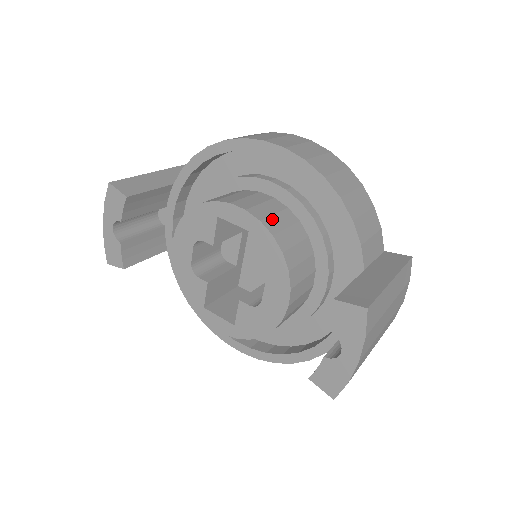
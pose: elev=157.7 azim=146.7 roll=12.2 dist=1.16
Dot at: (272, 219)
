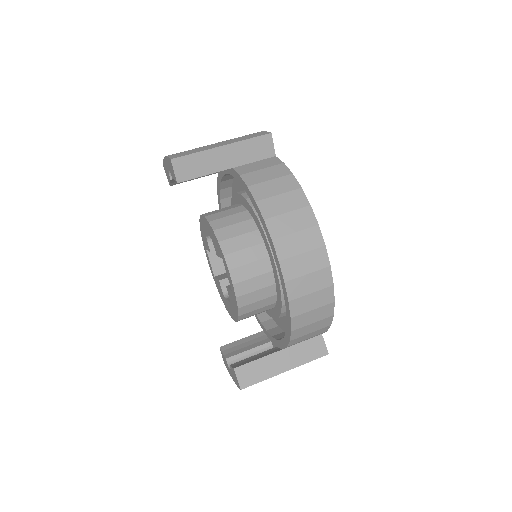
Dot at: (249, 295)
